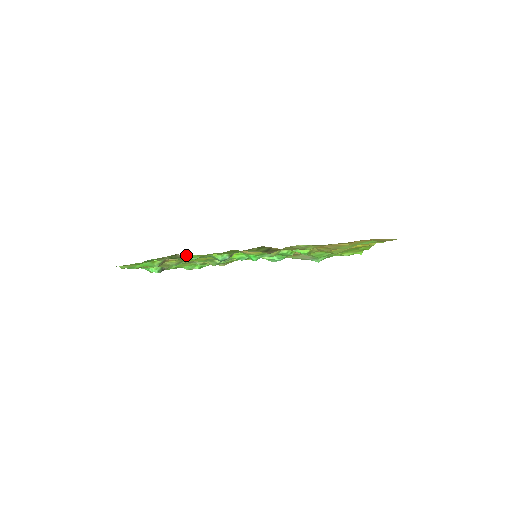
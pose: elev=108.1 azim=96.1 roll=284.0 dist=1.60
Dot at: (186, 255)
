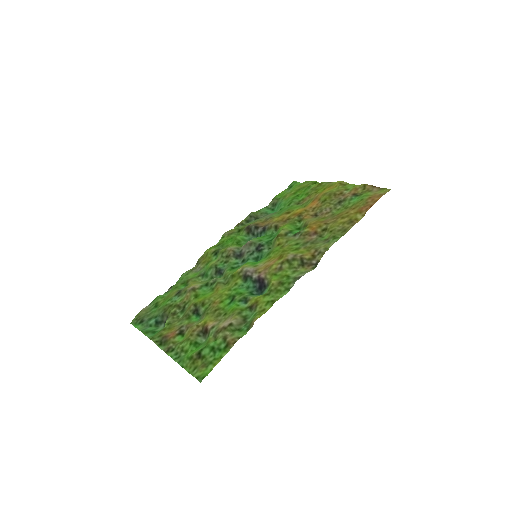
Dot at: (252, 322)
